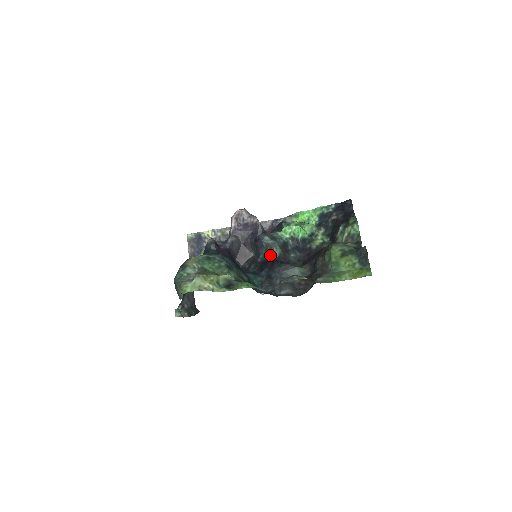
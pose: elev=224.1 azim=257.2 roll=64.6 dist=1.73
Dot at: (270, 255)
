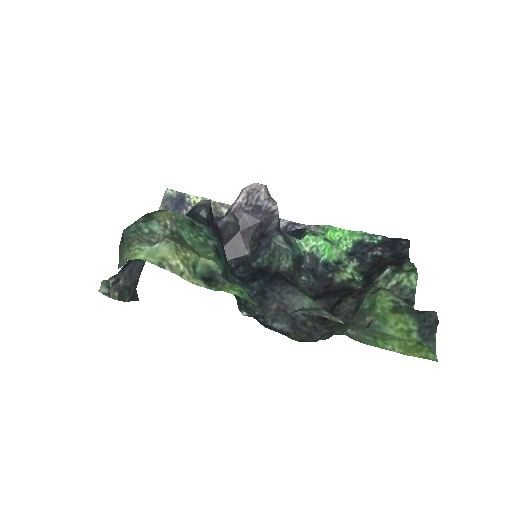
Dot at: (274, 264)
